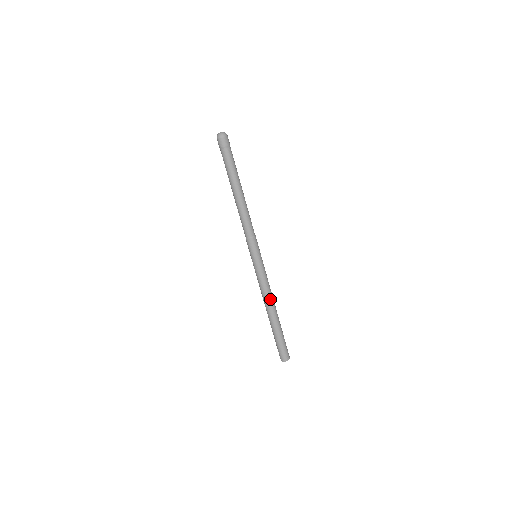
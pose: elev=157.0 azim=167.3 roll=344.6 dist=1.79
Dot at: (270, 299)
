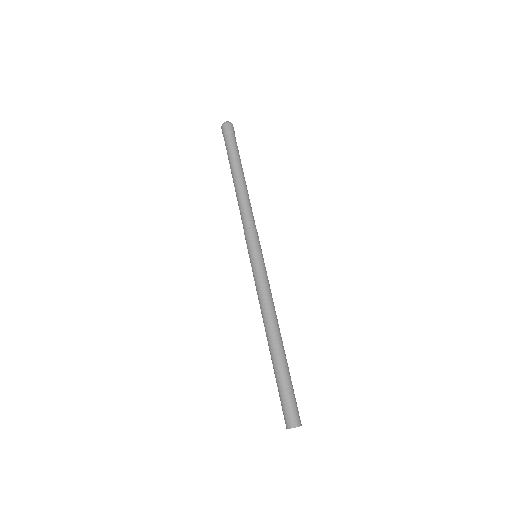
Dot at: (273, 315)
